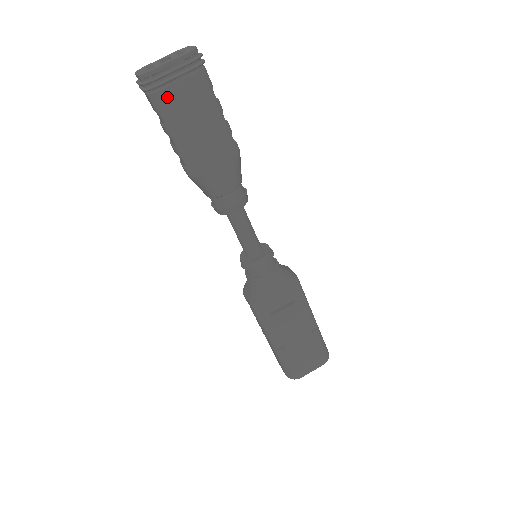
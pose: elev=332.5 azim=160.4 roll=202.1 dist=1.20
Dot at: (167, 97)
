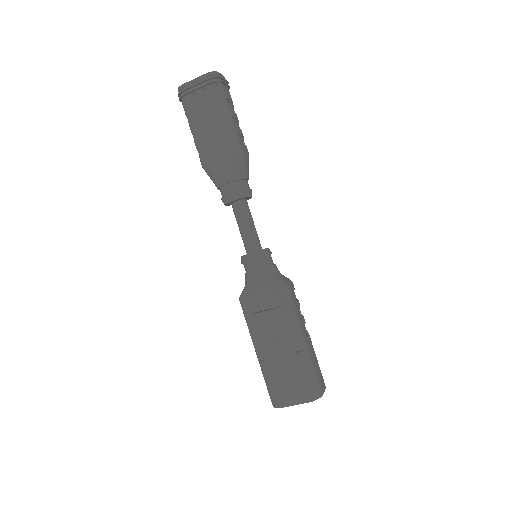
Dot at: (190, 103)
